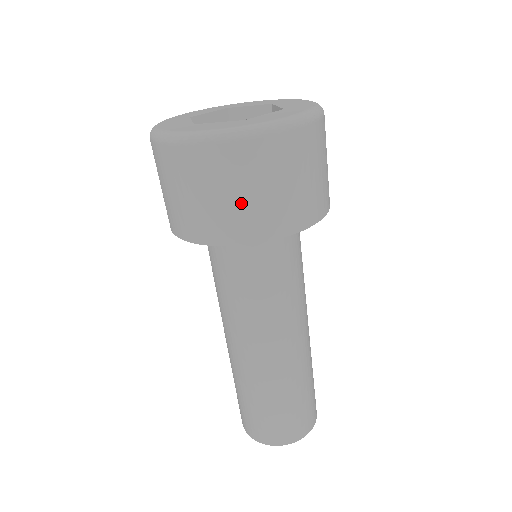
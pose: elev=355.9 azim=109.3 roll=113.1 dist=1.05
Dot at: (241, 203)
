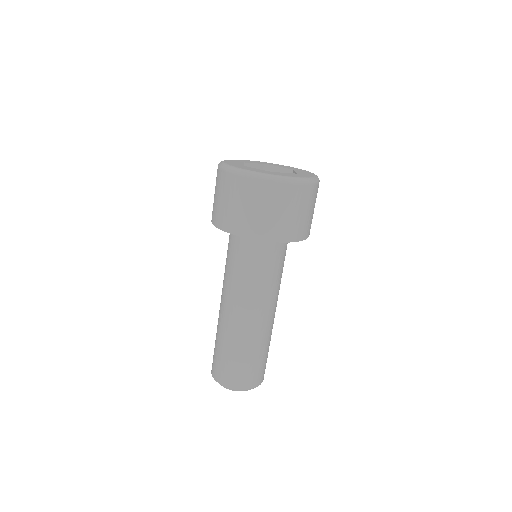
Dot at: (305, 217)
